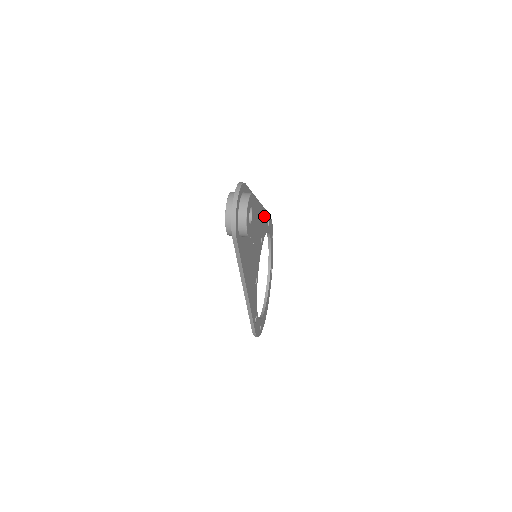
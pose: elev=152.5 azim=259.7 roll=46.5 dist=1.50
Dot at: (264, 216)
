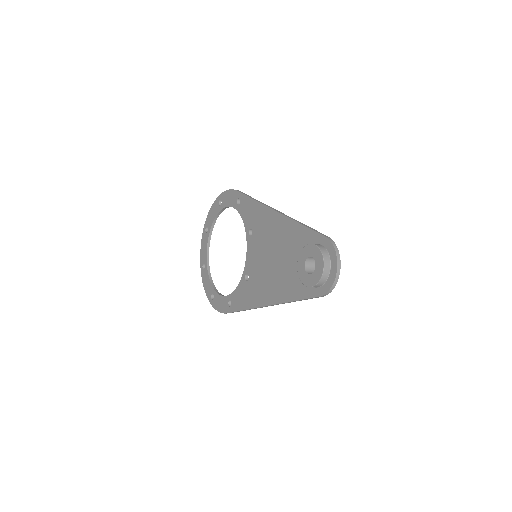
Dot at: occluded
